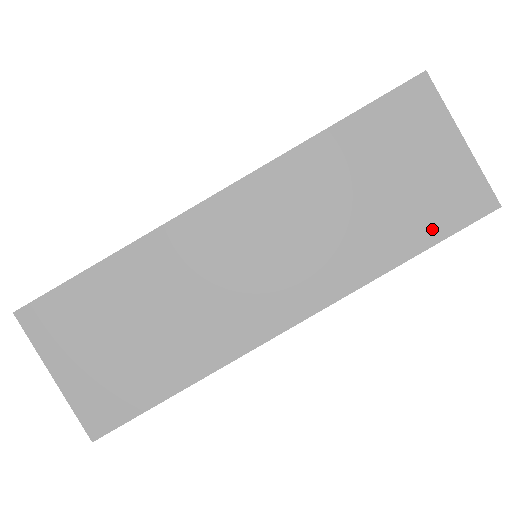
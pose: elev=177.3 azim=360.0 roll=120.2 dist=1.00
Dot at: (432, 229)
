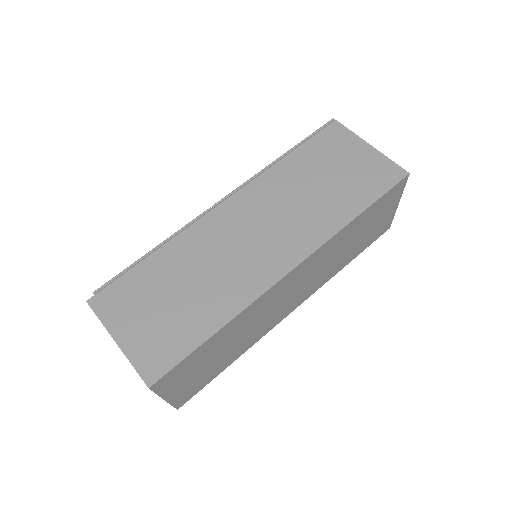
Dot at: (364, 247)
